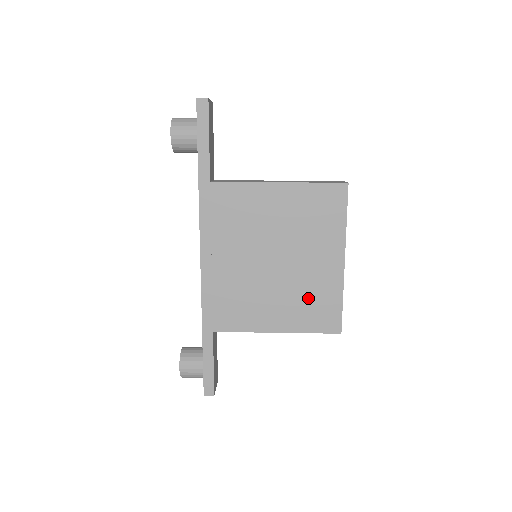
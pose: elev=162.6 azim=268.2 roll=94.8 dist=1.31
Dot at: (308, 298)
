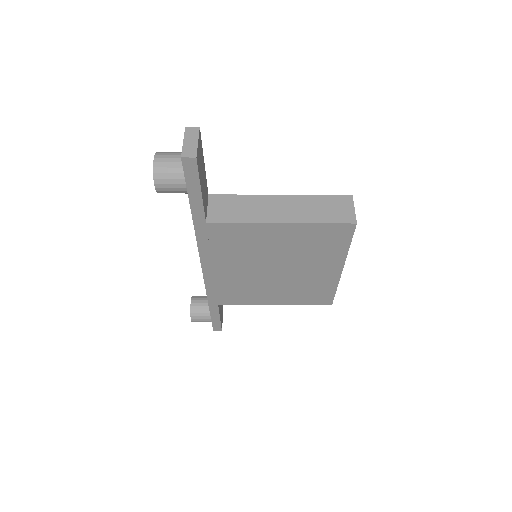
Dot at: (305, 289)
